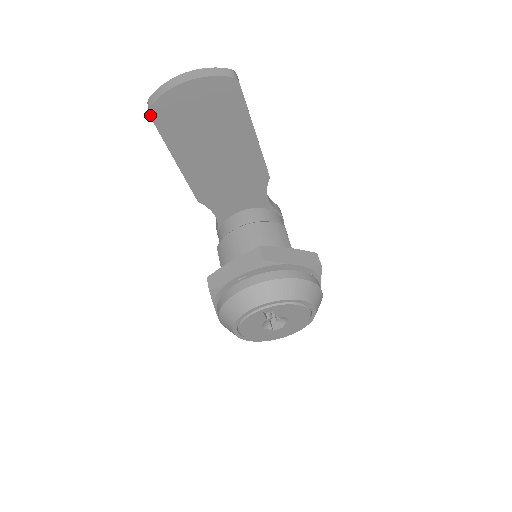
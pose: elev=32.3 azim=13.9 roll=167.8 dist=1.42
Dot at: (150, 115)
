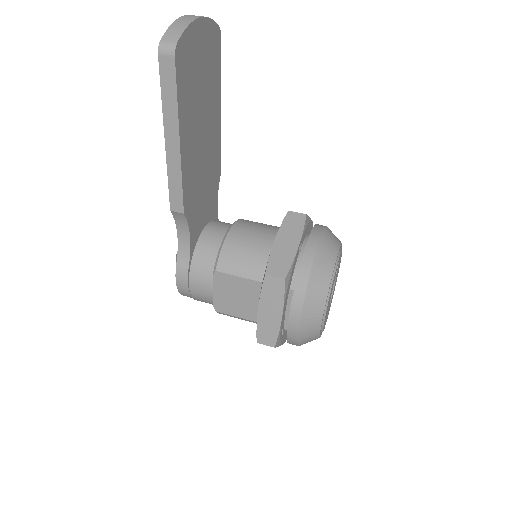
Dot at: (175, 57)
